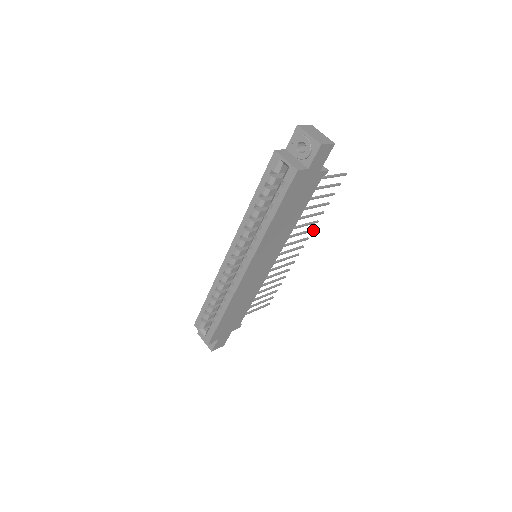
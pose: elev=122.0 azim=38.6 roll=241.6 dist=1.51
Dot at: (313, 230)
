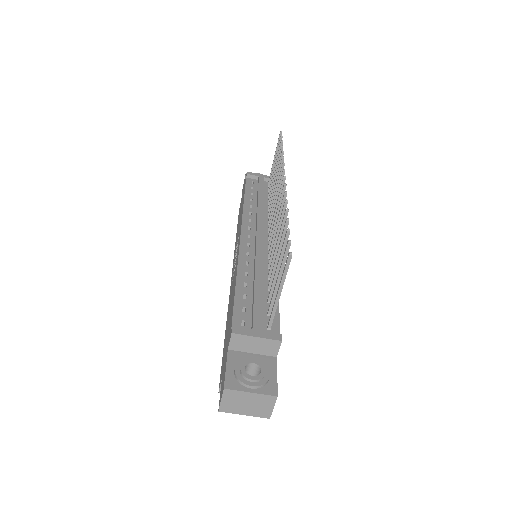
Dot at: (286, 194)
